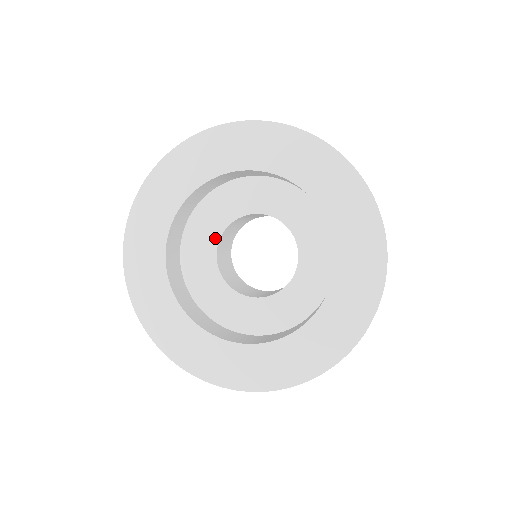
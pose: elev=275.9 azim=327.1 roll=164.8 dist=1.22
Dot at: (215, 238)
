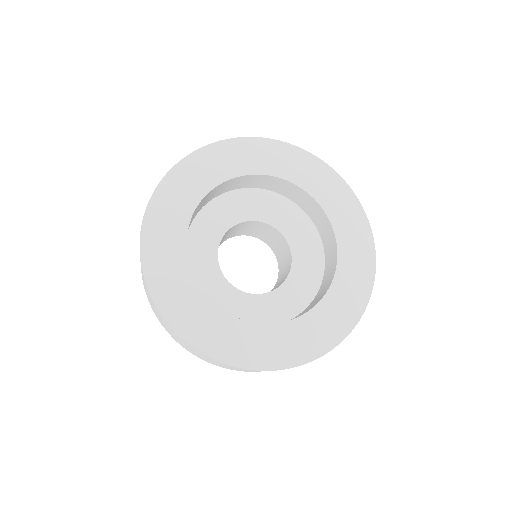
Dot at: (213, 253)
